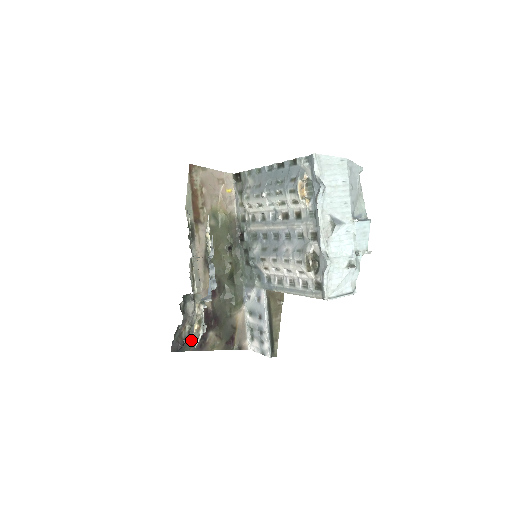
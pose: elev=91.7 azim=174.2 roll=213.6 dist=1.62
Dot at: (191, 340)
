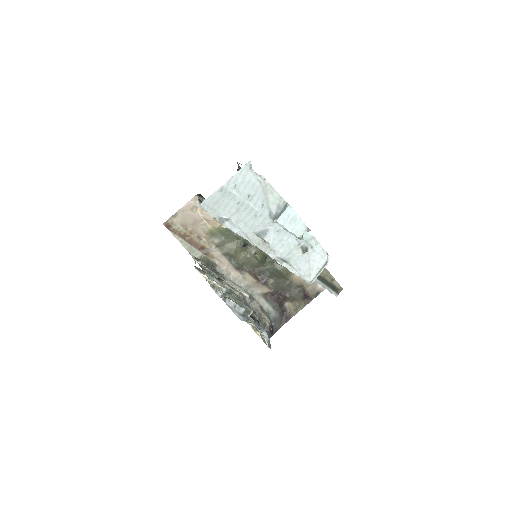
Dot at: (276, 321)
